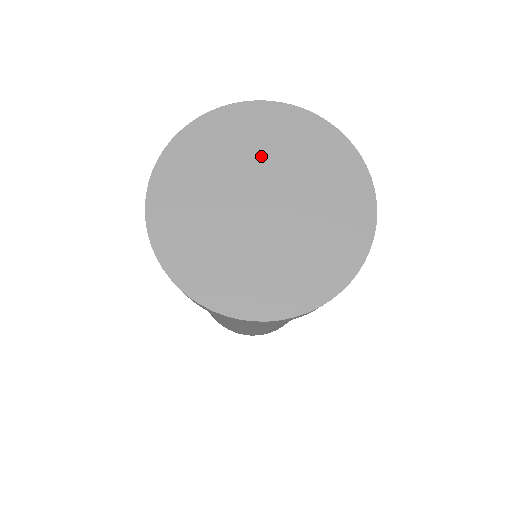
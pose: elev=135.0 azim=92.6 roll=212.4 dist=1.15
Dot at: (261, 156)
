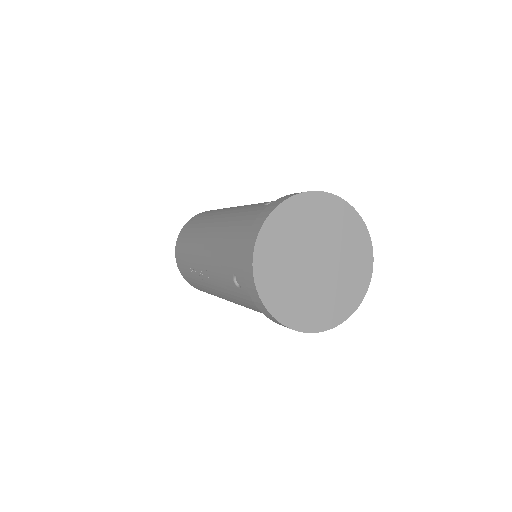
Dot at: (309, 232)
